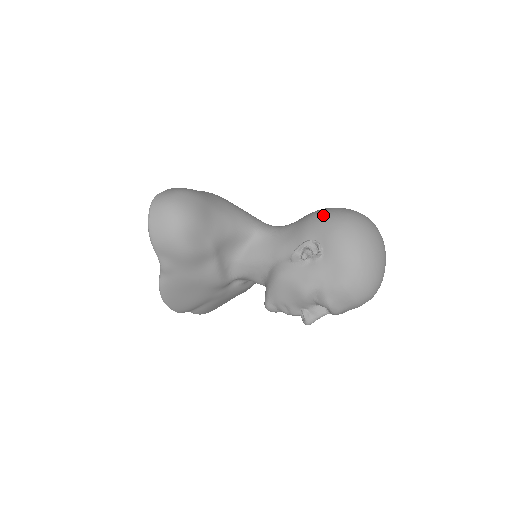
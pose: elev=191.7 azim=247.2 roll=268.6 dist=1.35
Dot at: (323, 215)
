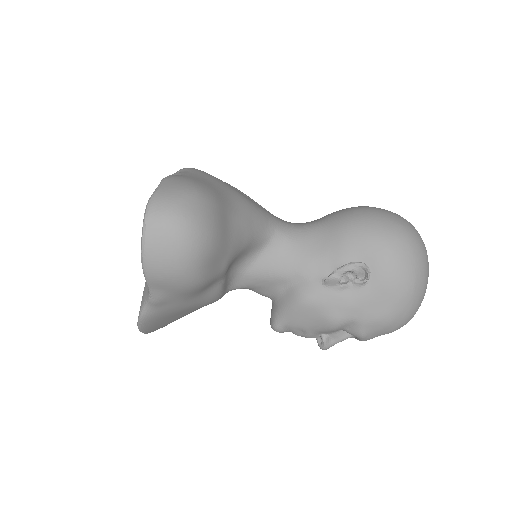
Dot at: (369, 225)
